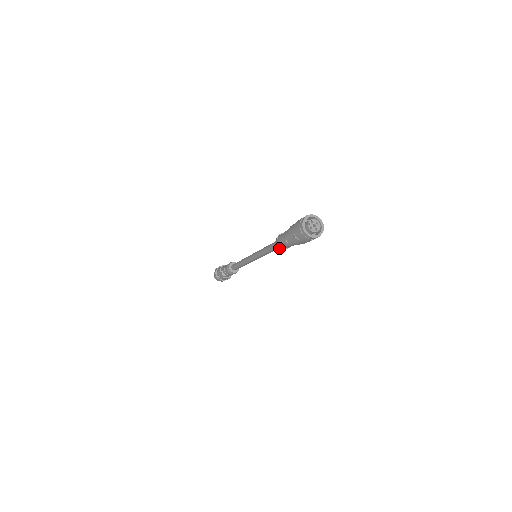
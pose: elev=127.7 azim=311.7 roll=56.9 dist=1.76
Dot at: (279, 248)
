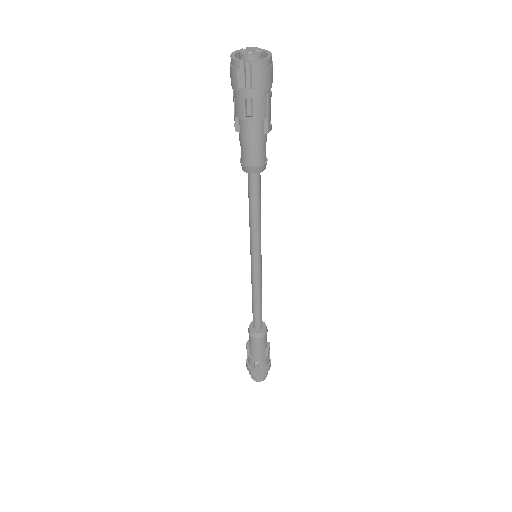
Dot at: (243, 169)
